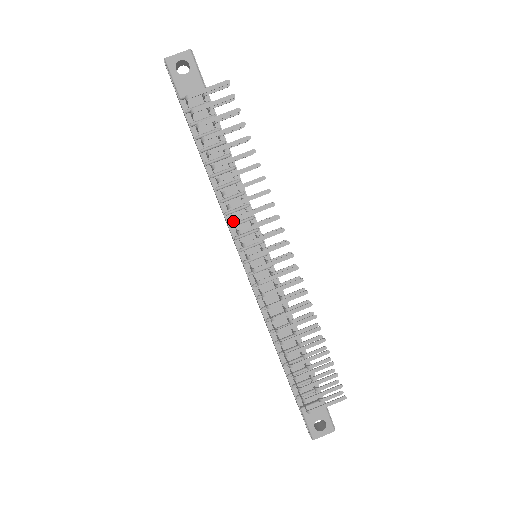
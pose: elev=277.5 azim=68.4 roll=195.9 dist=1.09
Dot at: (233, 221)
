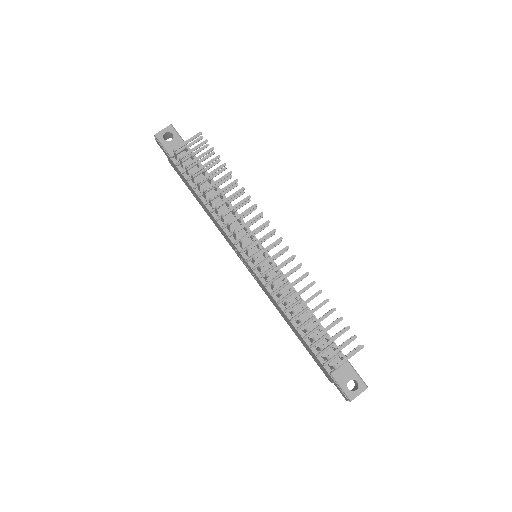
Dot at: (228, 225)
